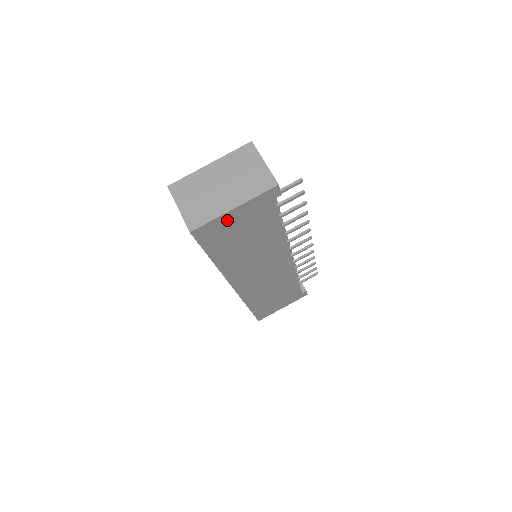
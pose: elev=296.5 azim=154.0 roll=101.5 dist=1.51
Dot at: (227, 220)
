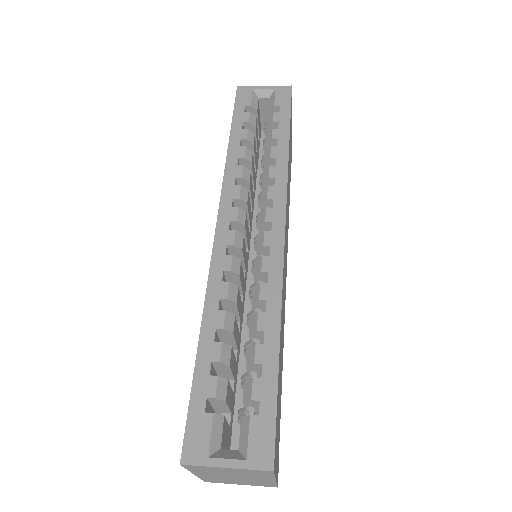
Dot at: (291, 122)
